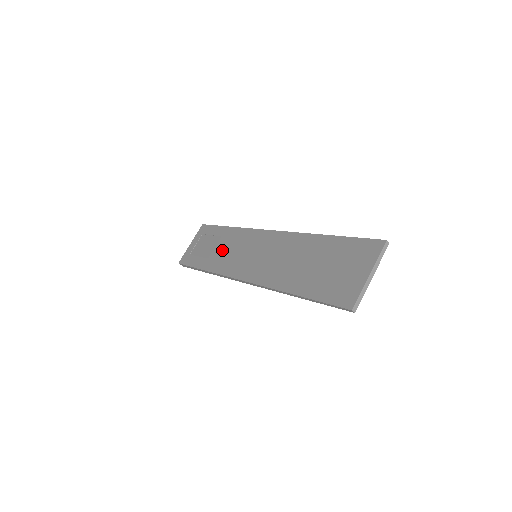
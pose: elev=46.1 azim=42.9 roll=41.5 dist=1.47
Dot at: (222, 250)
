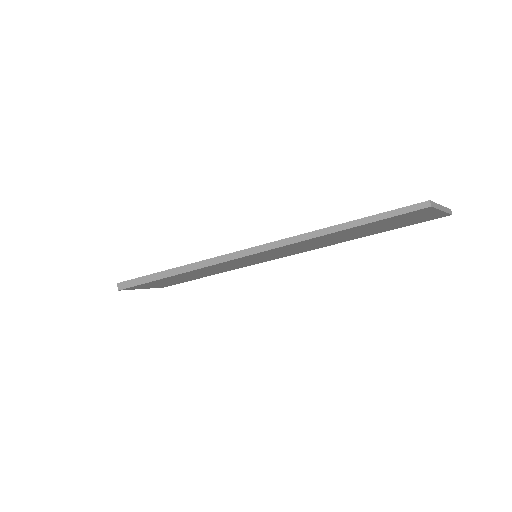
Dot at: occluded
